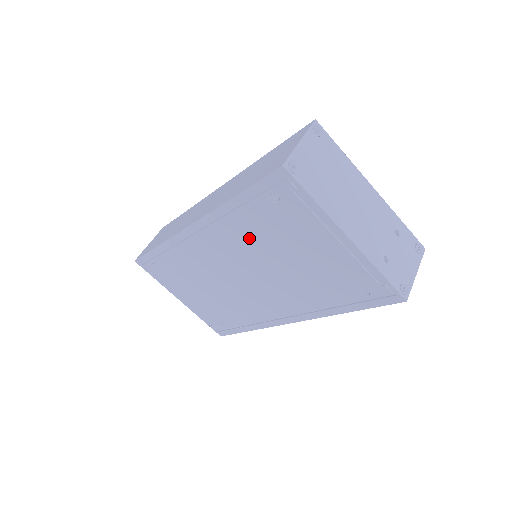
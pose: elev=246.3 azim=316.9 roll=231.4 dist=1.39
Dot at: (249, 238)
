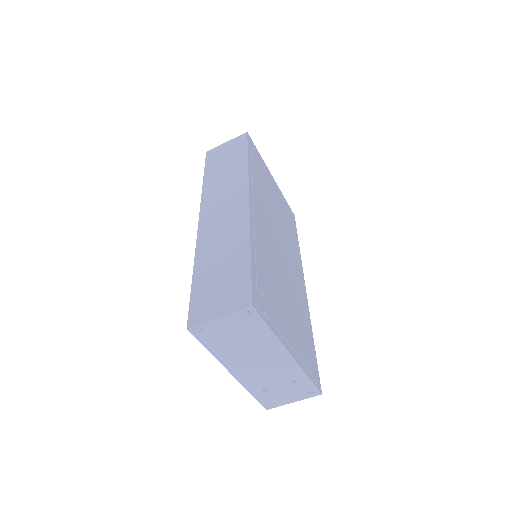
Dot at: occluded
